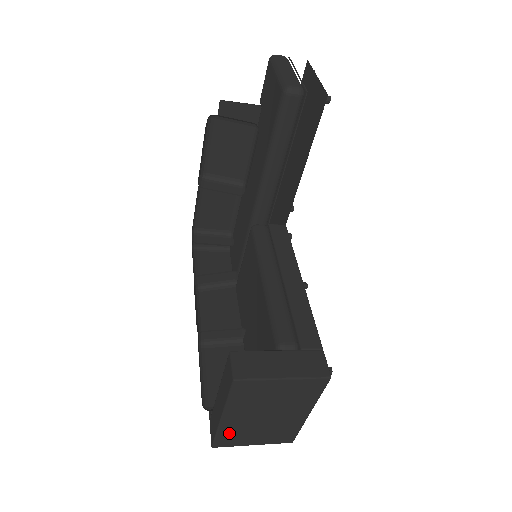
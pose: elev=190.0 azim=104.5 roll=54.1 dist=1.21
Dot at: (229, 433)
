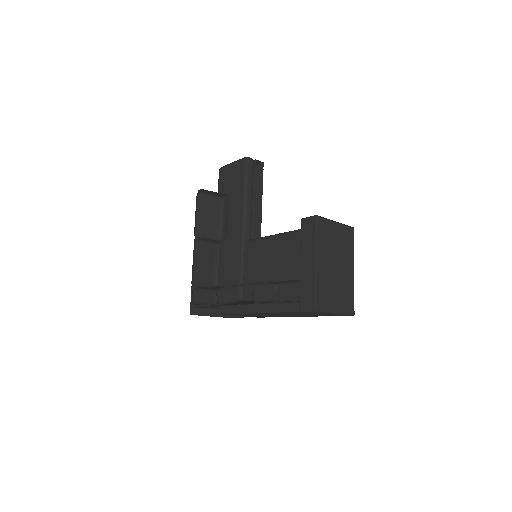
Dot at: (322, 288)
